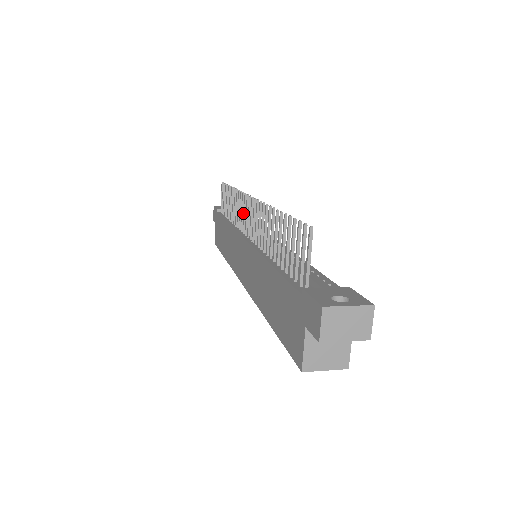
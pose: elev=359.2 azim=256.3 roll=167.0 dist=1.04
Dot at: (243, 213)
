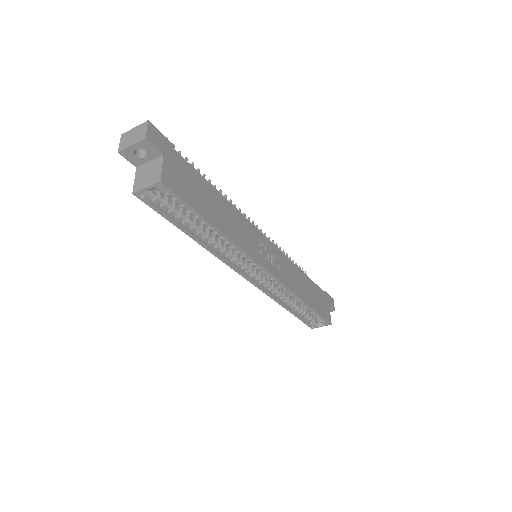
Dot at: occluded
